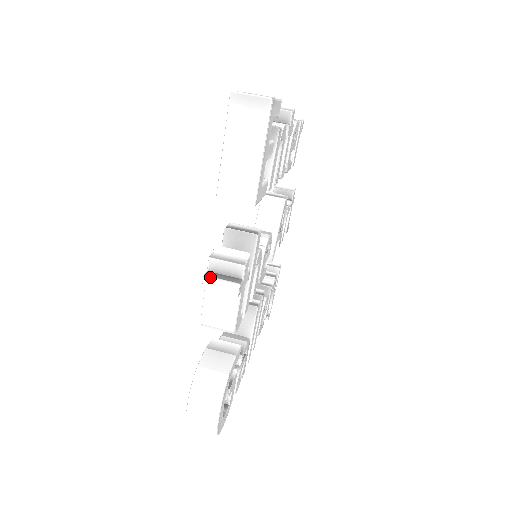
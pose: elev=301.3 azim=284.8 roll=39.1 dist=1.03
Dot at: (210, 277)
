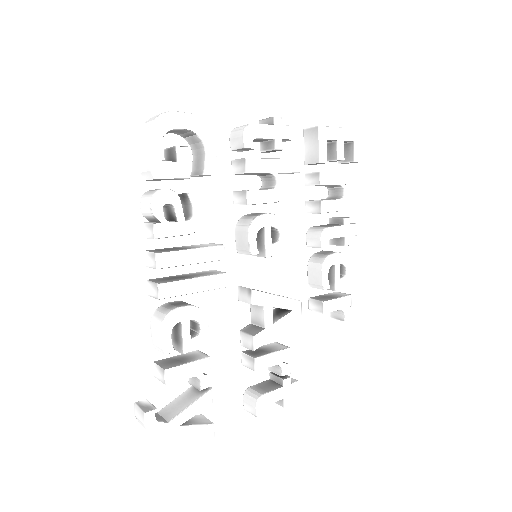
Dot at: occluded
